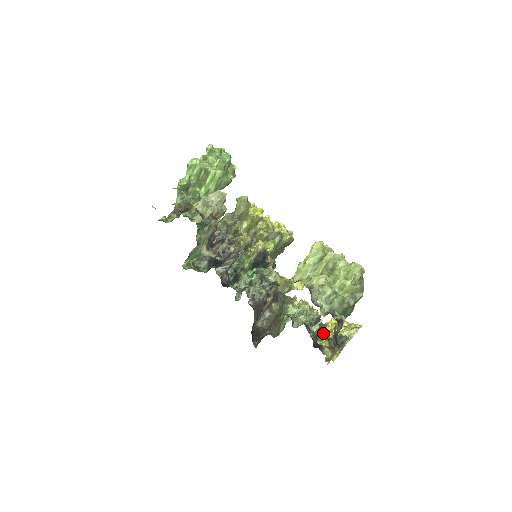
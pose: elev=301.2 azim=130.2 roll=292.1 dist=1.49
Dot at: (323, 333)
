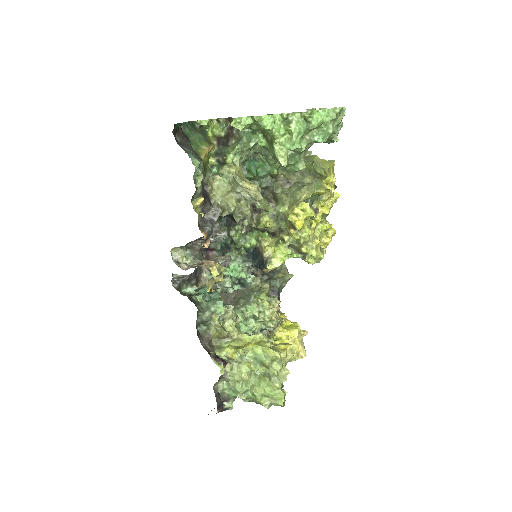
Dot at: occluded
